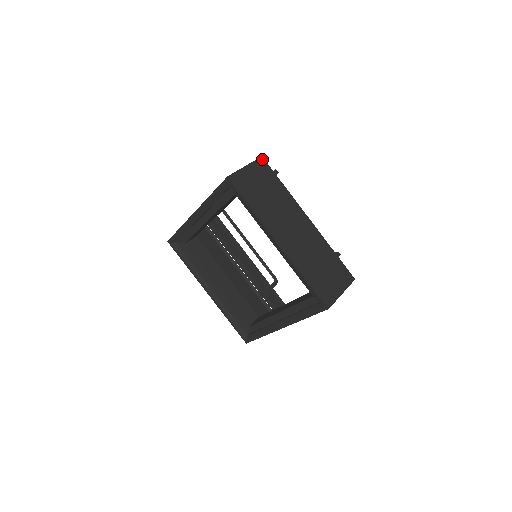
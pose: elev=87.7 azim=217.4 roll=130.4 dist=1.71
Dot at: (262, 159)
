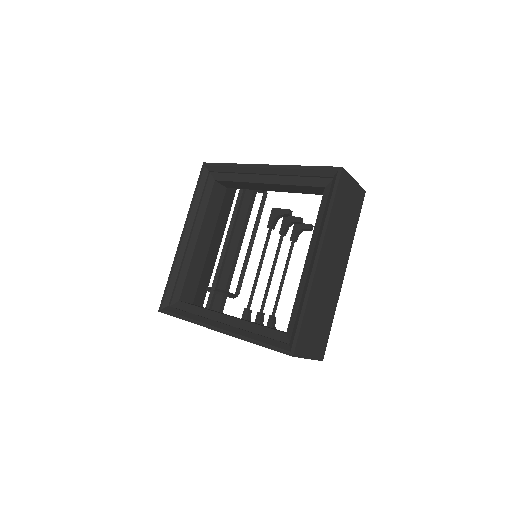
Dot at: (364, 193)
